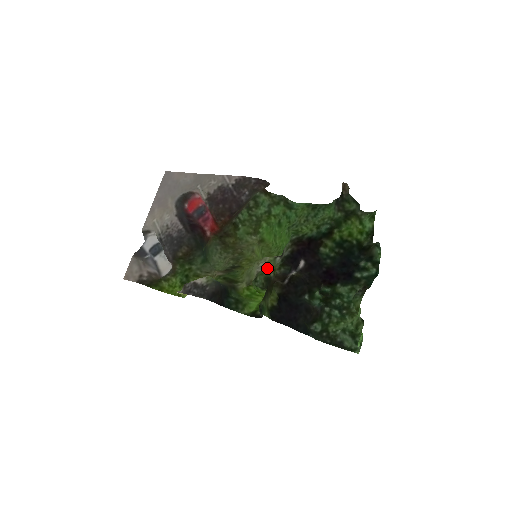
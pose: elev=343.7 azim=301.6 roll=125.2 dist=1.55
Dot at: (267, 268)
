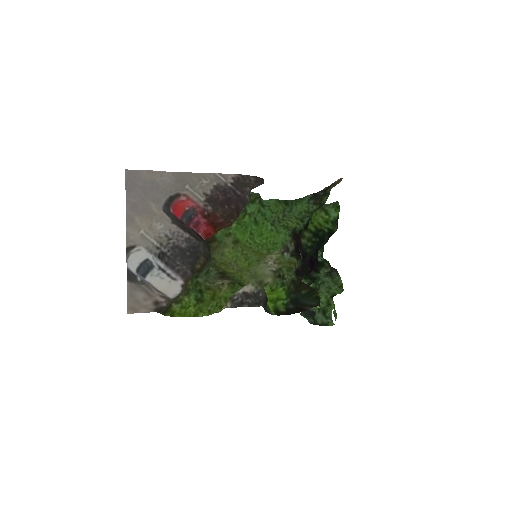
Dot at: (283, 265)
